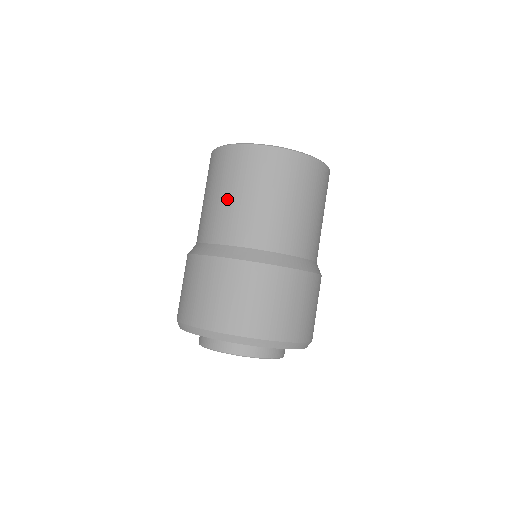
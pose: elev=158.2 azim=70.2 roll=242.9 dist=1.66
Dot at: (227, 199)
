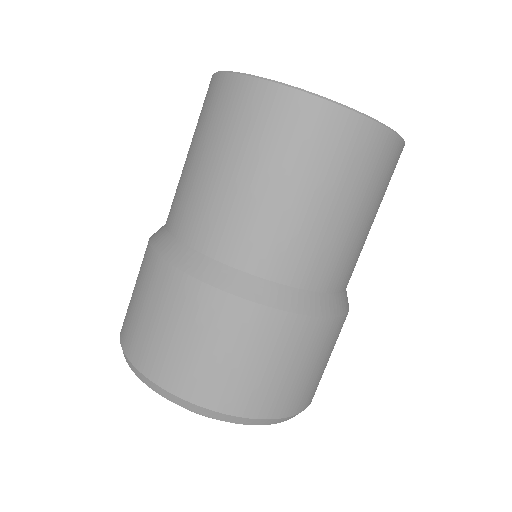
Dot at: (186, 161)
